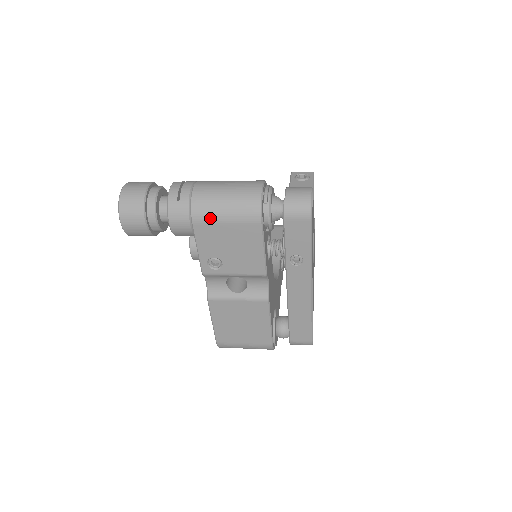
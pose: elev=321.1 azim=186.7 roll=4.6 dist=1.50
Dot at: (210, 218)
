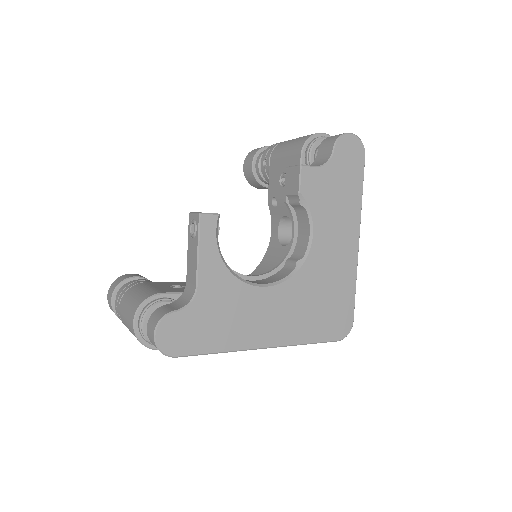
Dot at: occluded
